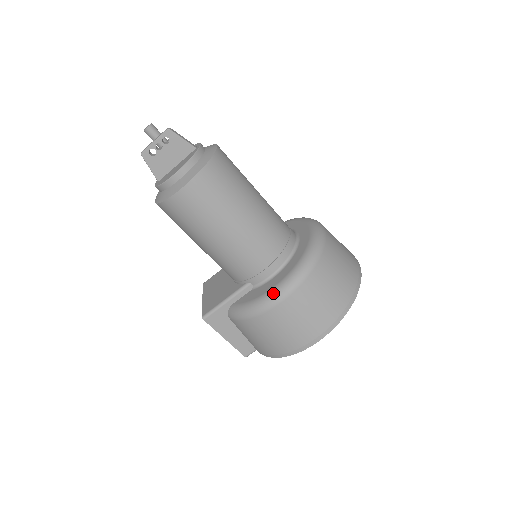
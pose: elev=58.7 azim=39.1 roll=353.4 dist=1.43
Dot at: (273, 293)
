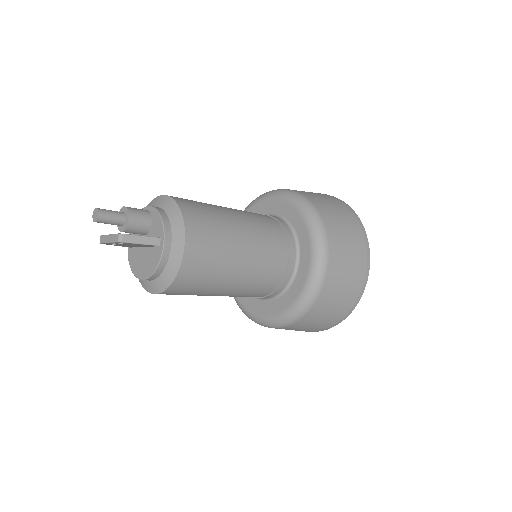
Dot at: (263, 322)
